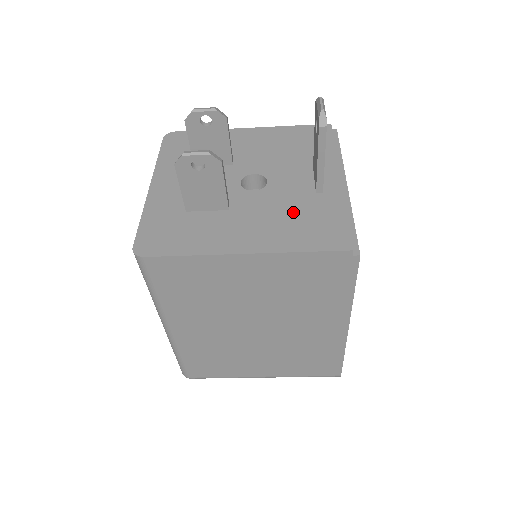
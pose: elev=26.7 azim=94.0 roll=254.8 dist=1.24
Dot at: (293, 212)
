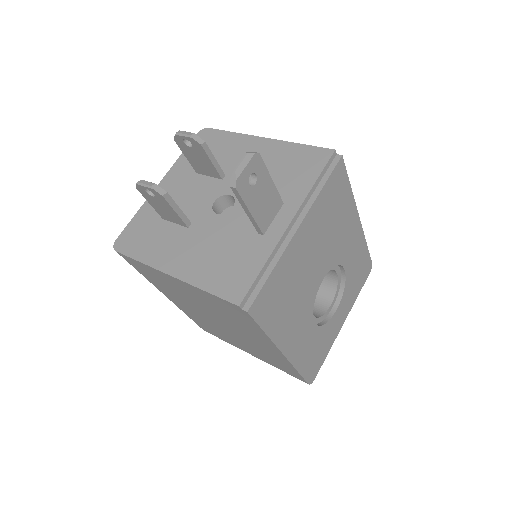
Dot at: (227, 248)
